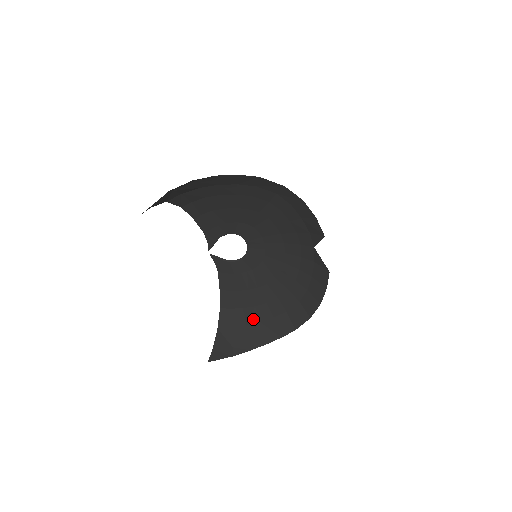
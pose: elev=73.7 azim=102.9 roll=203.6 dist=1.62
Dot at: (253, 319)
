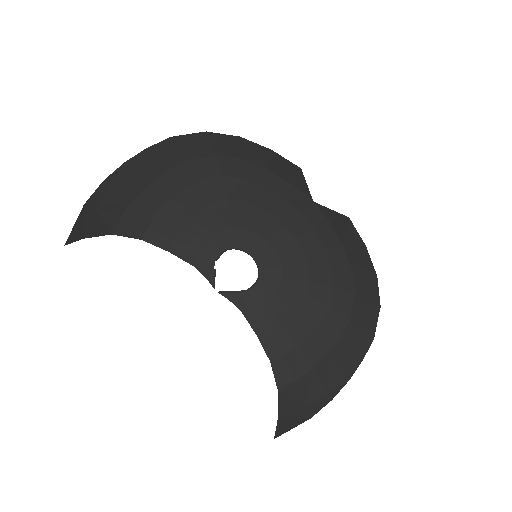
Dot at: (316, 355)
